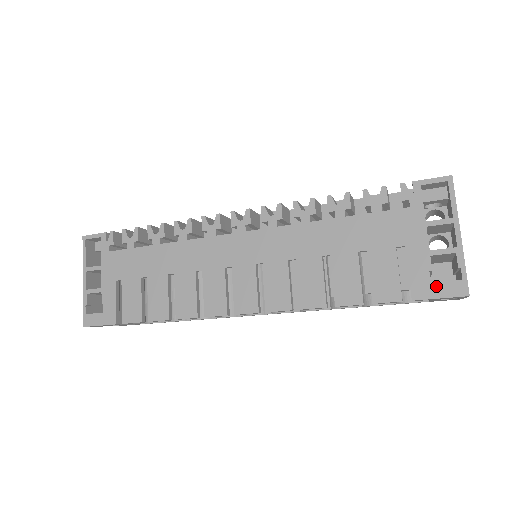
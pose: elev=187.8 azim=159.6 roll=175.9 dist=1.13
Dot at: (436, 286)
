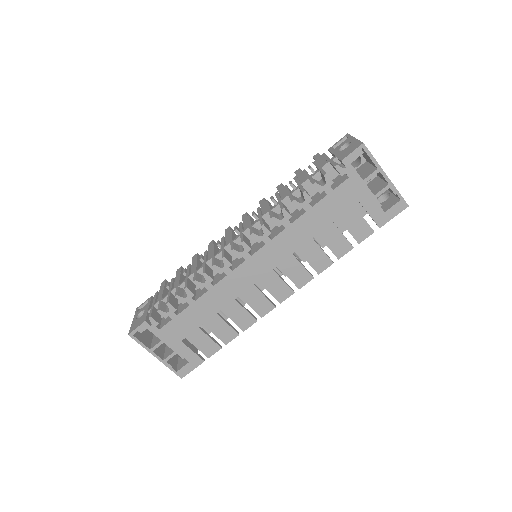
Dot at: (389, 212)
